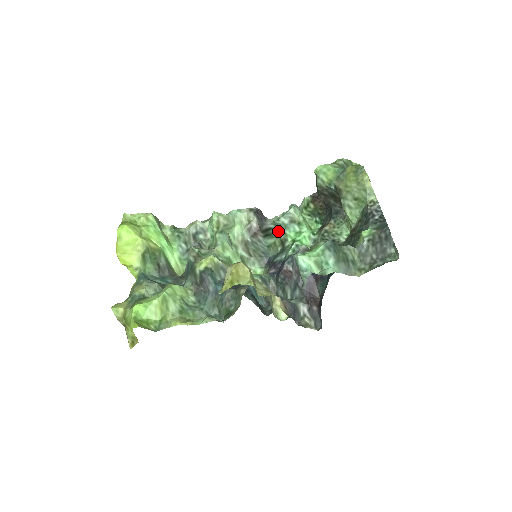
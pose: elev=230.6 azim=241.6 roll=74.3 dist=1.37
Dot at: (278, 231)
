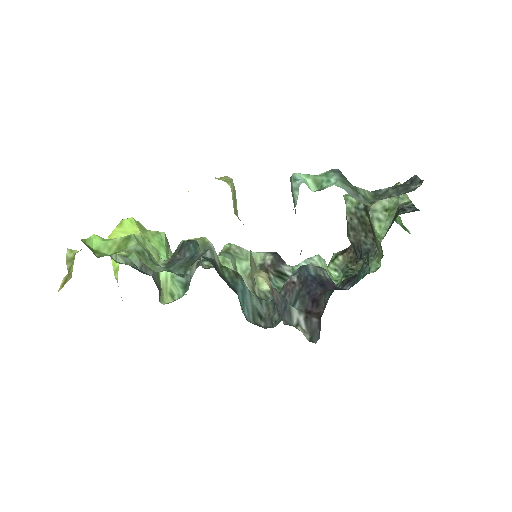
Dot at: occluded
